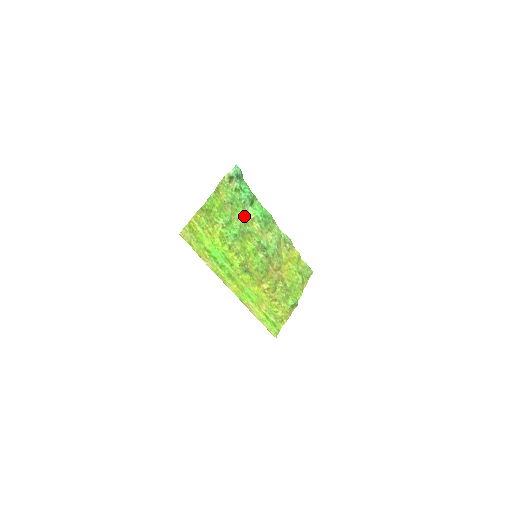
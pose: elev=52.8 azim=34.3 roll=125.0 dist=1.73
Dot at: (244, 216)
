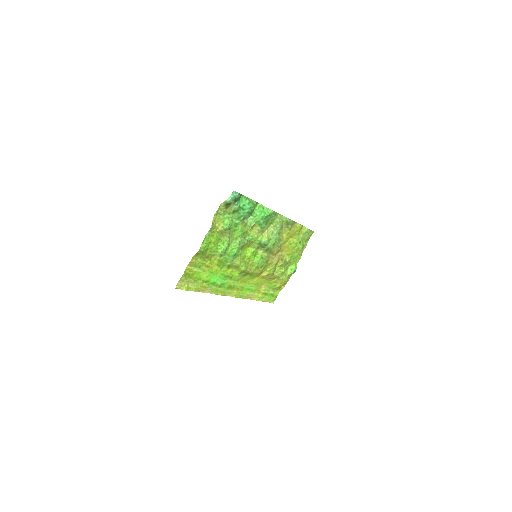
Dot at: (243, 230)
